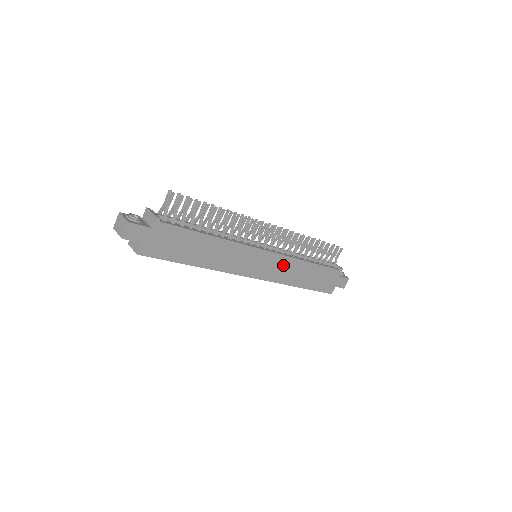
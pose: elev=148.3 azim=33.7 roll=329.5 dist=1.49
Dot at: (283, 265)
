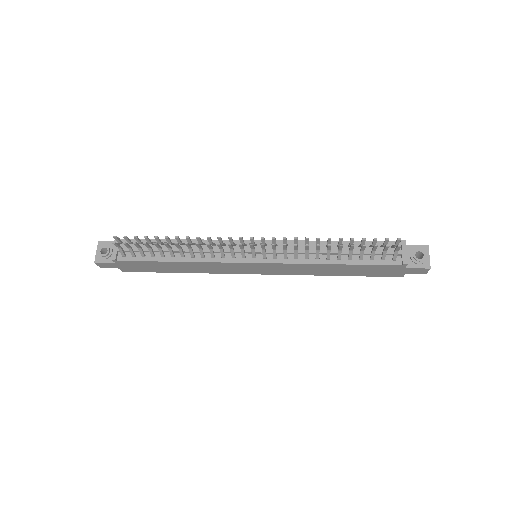
Dot at: (291, 267)
